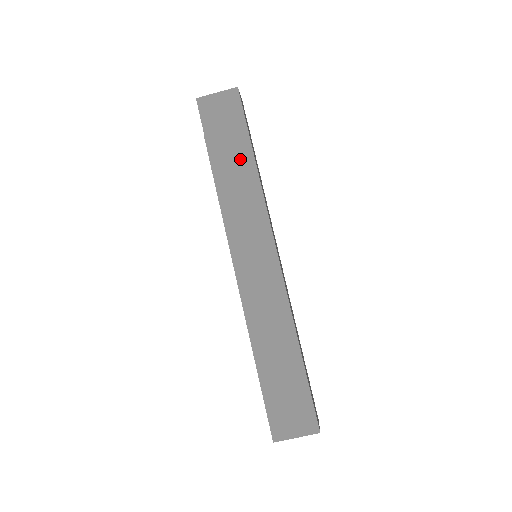
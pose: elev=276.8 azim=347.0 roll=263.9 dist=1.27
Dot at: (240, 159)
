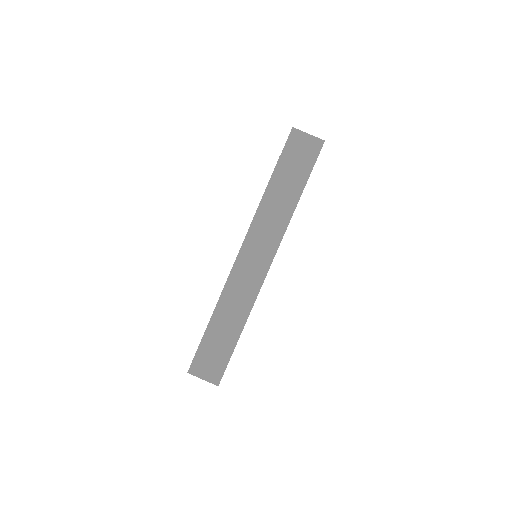
Dot at: (291, 191)
